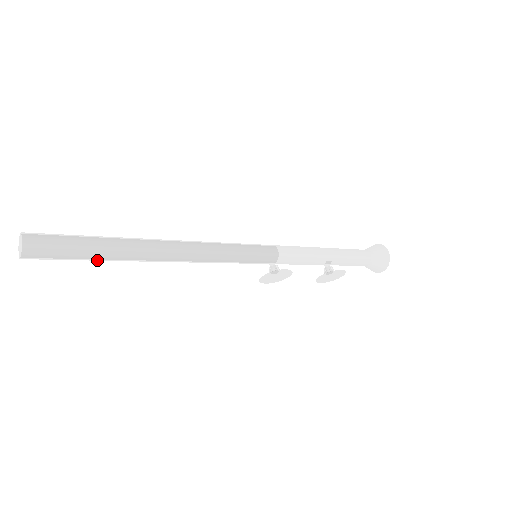
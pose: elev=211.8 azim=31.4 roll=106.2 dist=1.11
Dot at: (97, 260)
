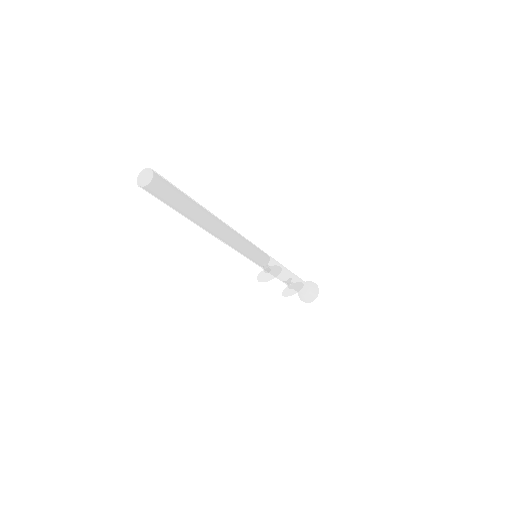
Dot at: (183, 212)
